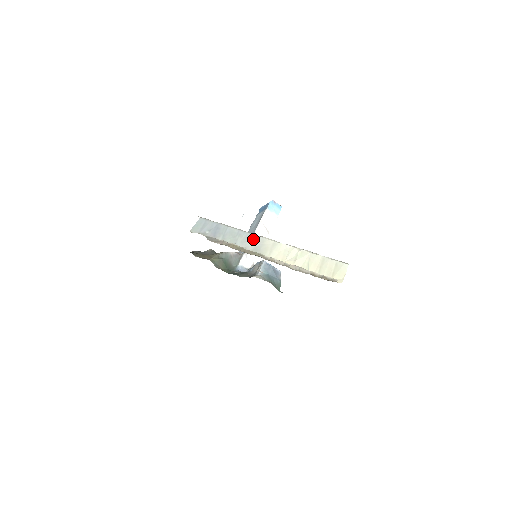
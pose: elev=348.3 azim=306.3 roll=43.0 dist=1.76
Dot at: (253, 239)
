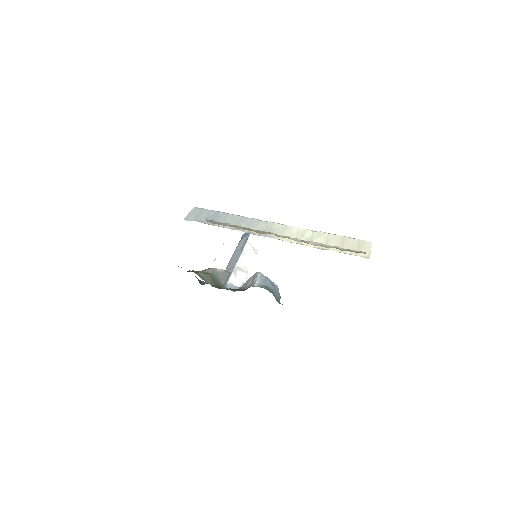
Dot at: (259, 223)
